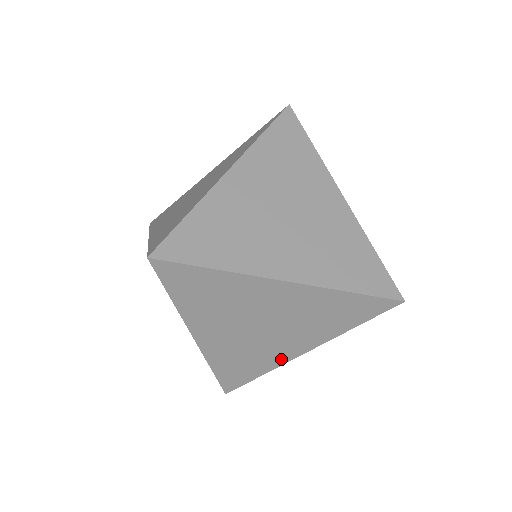
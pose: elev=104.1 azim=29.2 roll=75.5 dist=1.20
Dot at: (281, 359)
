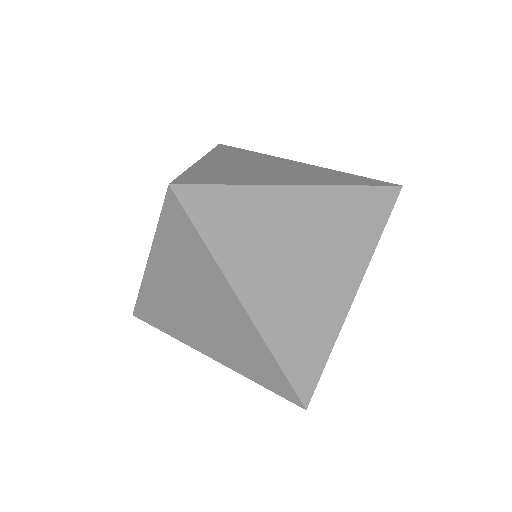
Dot at: (339, 313)
